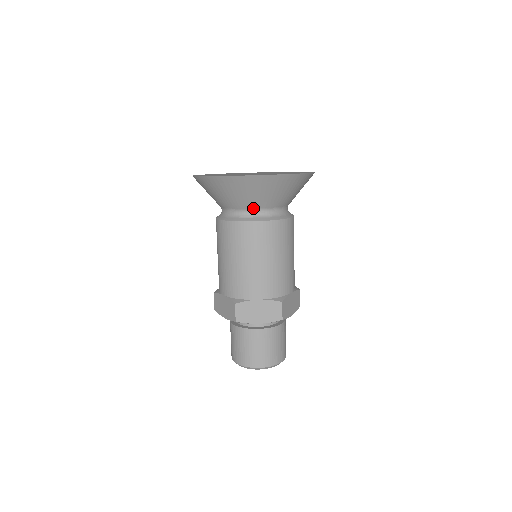
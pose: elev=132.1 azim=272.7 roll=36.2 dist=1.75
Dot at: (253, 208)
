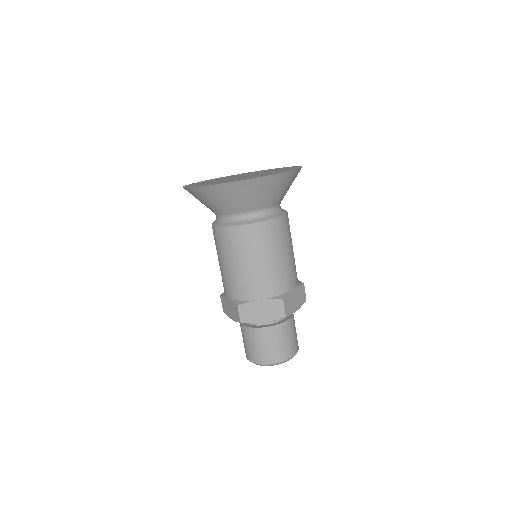
Dot at: (275, 204)
